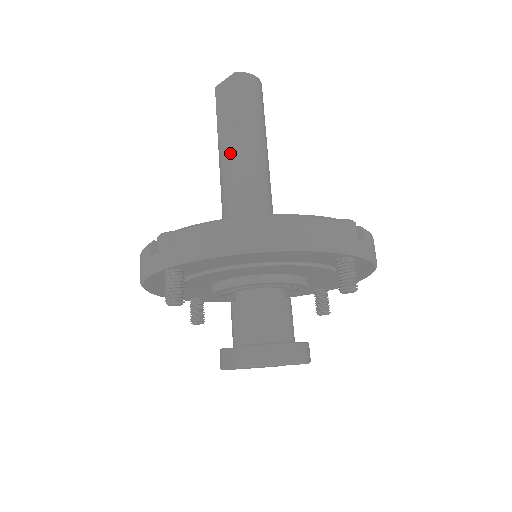
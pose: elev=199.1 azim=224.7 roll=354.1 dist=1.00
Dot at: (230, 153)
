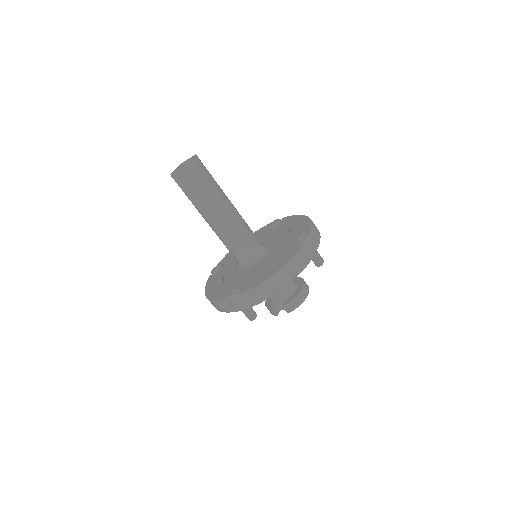
Dot at: (213, 217)
